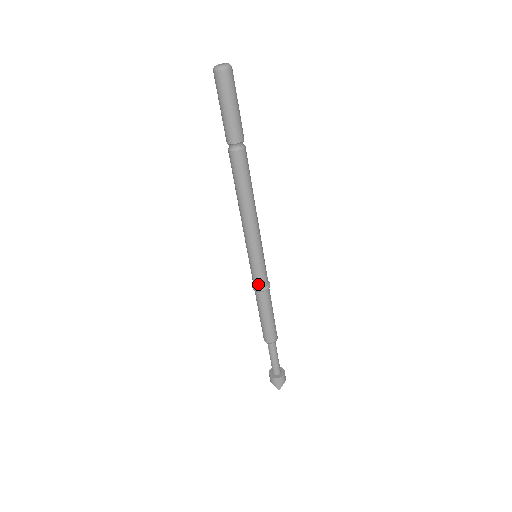
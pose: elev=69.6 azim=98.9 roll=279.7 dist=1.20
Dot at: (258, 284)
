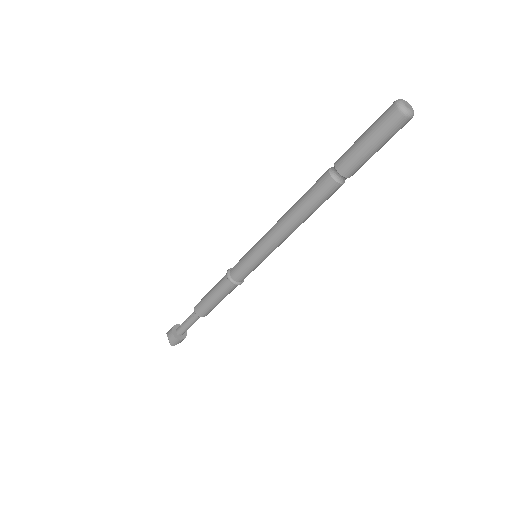
Dot at: (237, 278)
